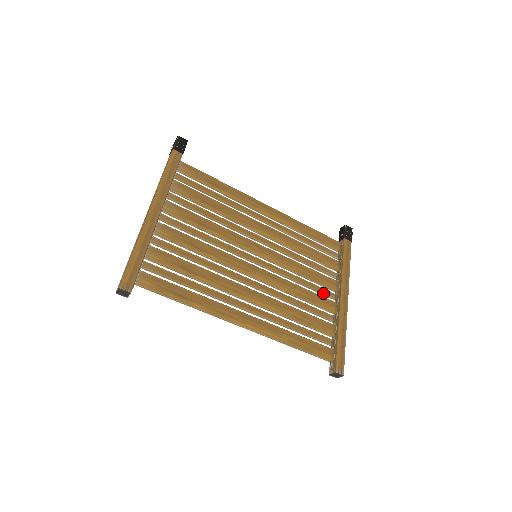
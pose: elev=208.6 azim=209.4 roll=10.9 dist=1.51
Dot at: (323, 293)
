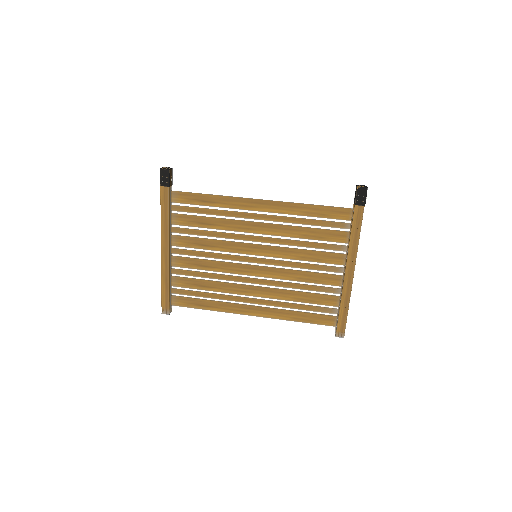
Dot at: (327, 271)
